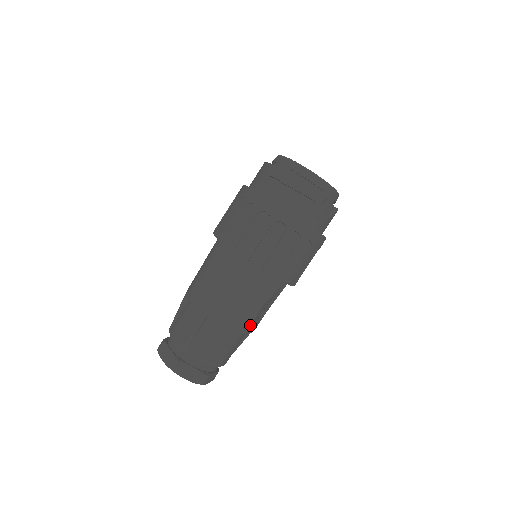
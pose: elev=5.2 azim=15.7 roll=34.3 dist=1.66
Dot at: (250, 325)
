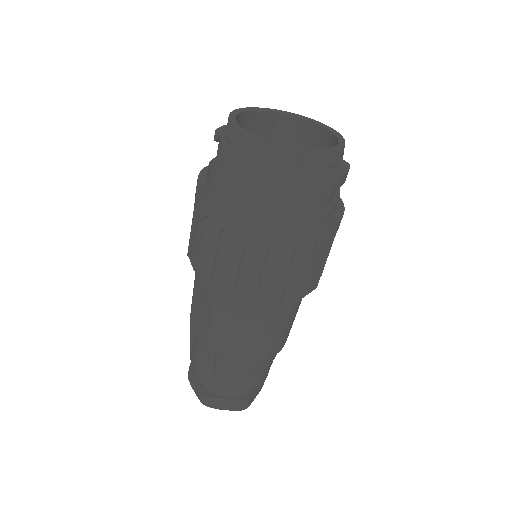
Dot at: occluded
